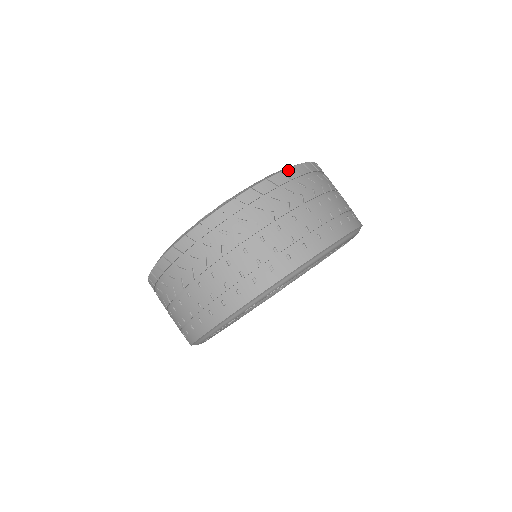
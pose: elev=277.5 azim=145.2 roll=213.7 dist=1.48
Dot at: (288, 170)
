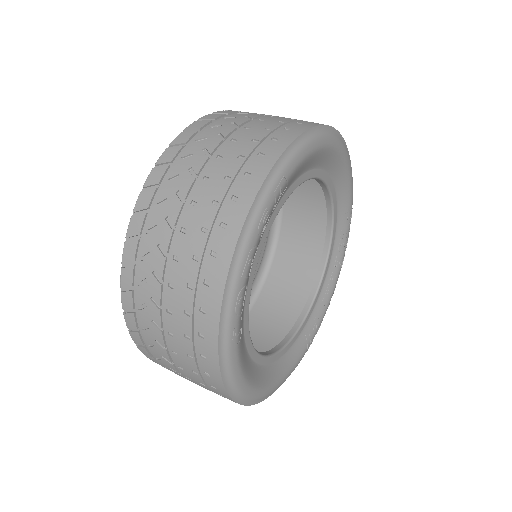
Dot at: occluded
